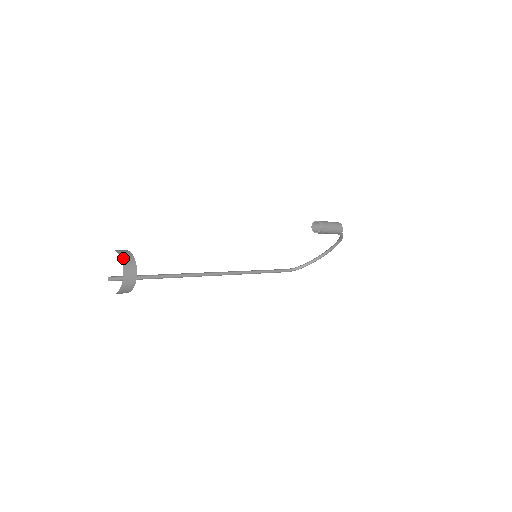
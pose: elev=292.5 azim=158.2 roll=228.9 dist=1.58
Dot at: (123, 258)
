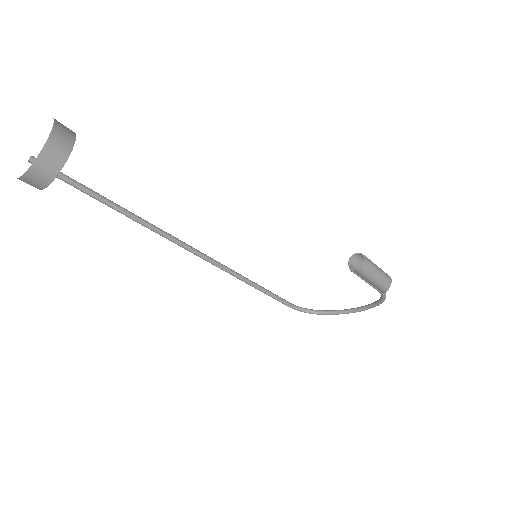
Dot at: (55, 133)
